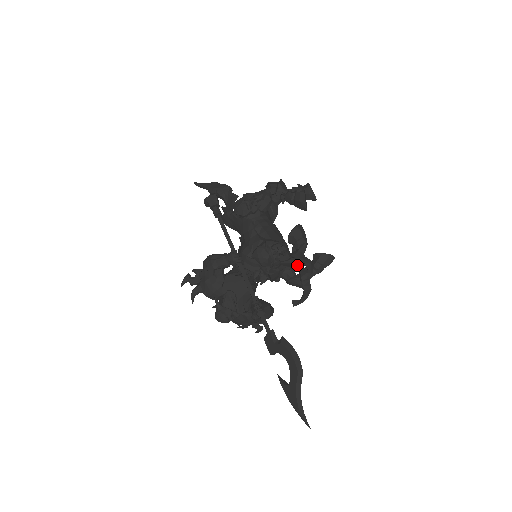
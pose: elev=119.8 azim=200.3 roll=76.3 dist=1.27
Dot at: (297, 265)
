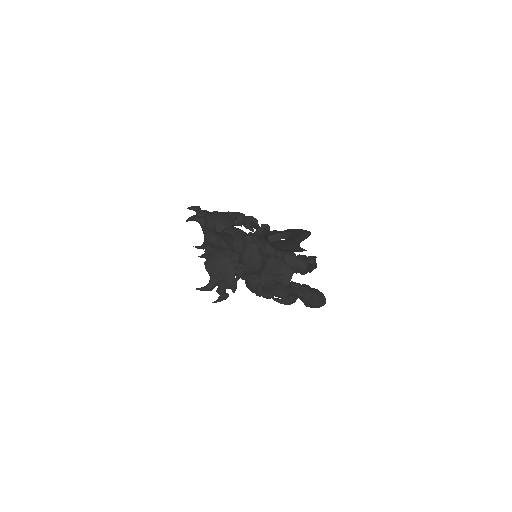
Dot at: (299, 265)
